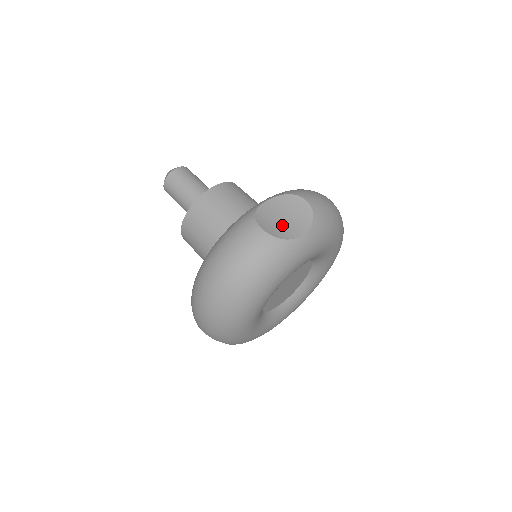
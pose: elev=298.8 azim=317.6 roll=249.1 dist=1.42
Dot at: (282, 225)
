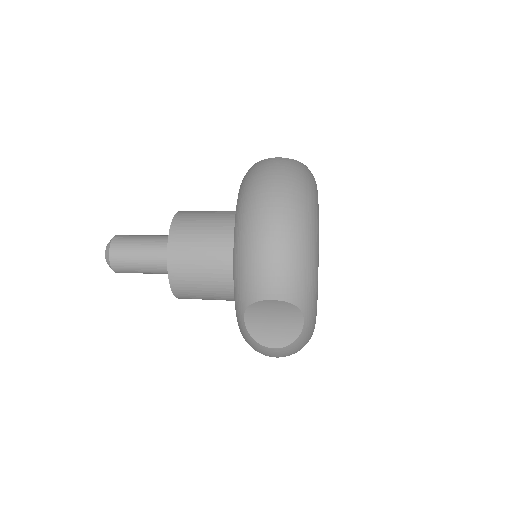
Dot at: occluded
